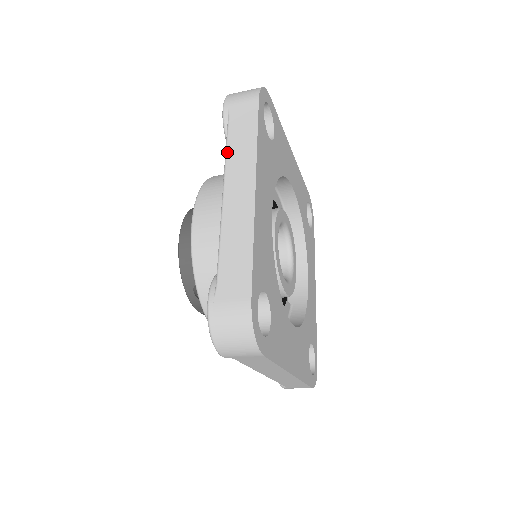
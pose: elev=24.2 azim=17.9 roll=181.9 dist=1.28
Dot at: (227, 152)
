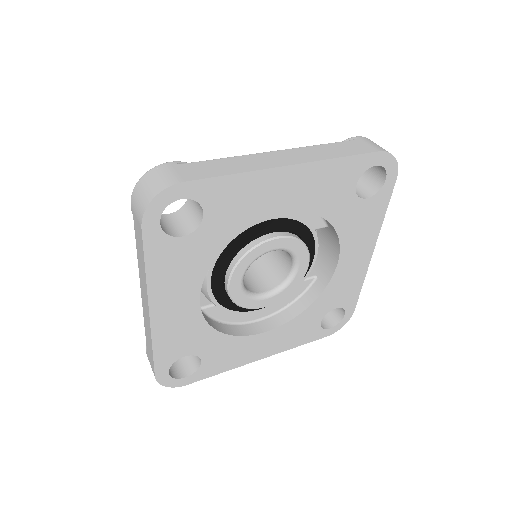
Dot at: occluded
